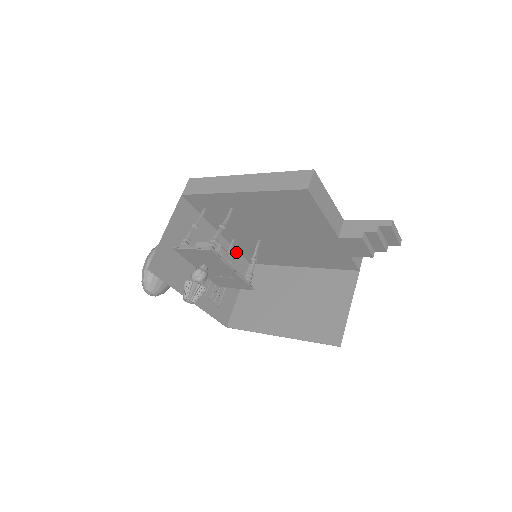
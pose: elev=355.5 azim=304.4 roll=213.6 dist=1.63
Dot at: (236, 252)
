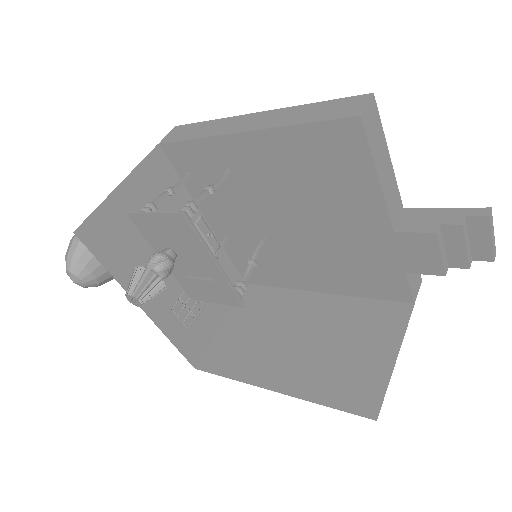
Dot at: (229, 260)
